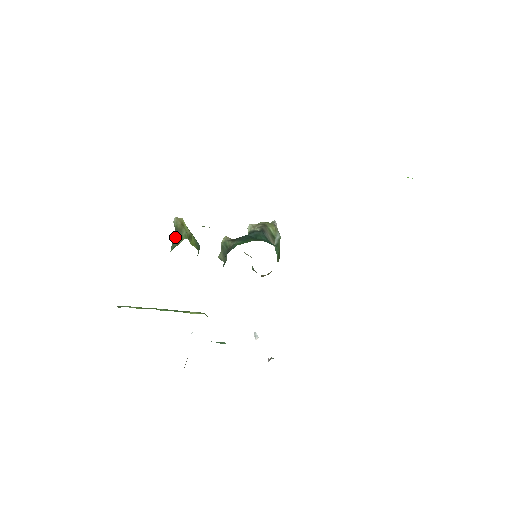
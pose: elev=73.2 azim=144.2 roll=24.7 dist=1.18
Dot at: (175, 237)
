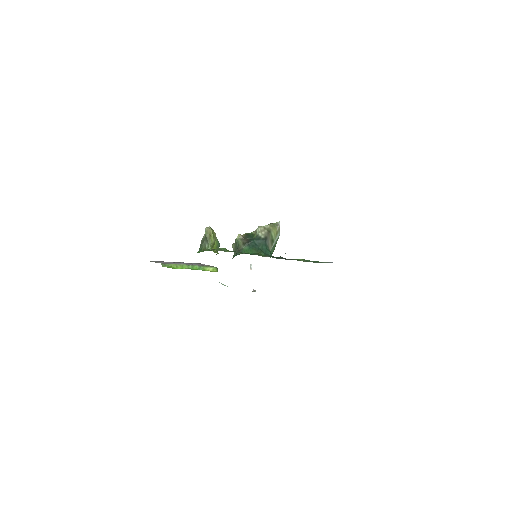
Dot at: (204, 240)
